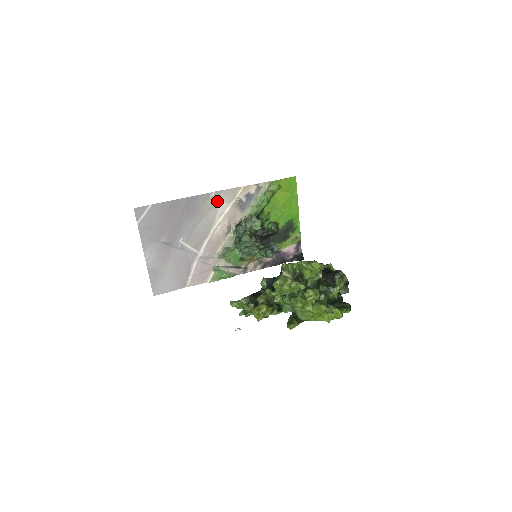
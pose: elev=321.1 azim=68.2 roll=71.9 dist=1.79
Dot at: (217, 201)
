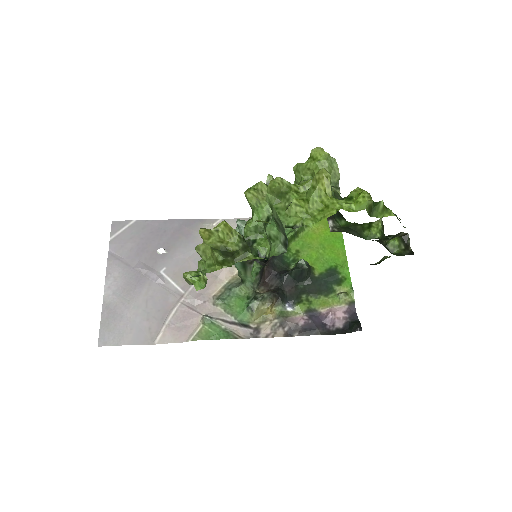
Dot at: occluded
